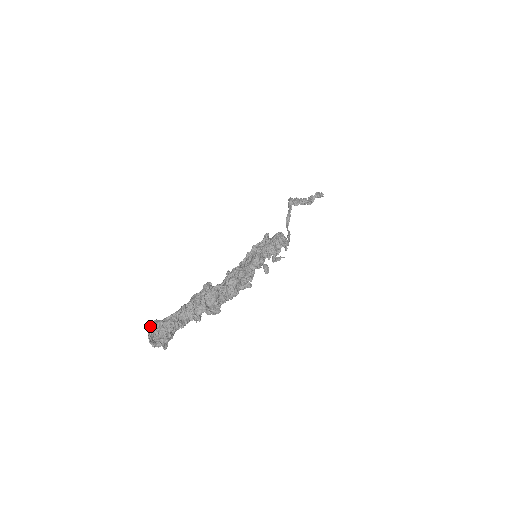
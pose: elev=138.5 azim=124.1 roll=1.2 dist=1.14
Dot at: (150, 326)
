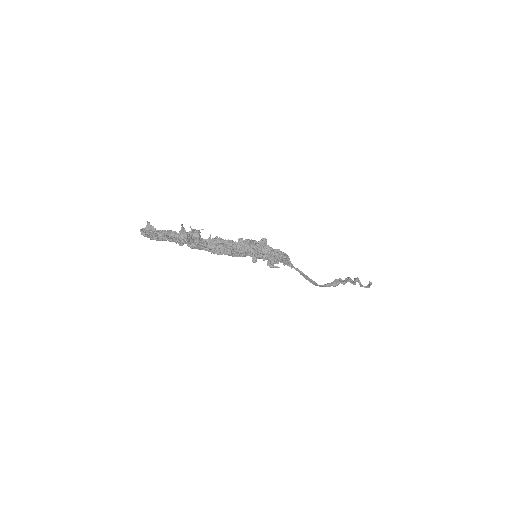
Dot at: (147, 225)
